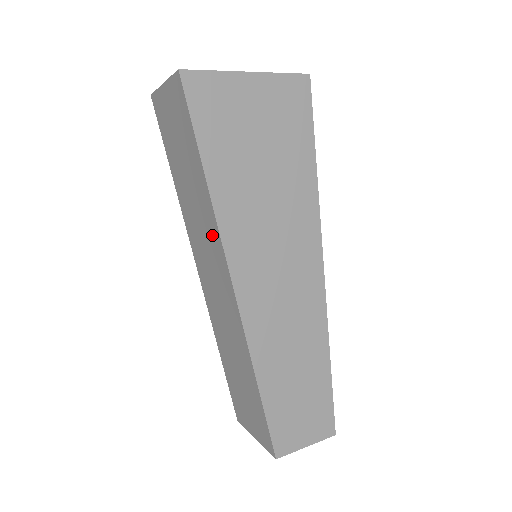
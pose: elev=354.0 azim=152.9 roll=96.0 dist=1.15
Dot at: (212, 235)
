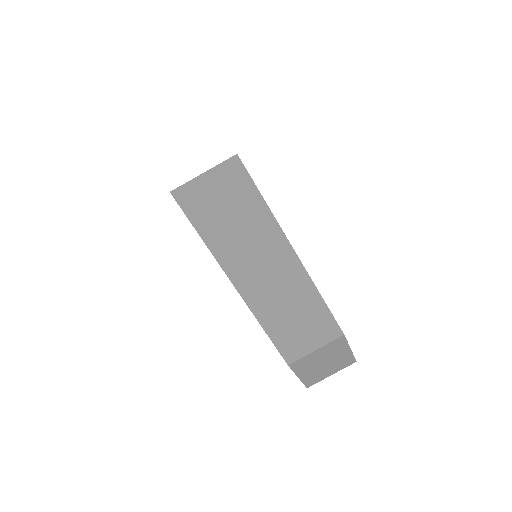
Dot at: occluded
